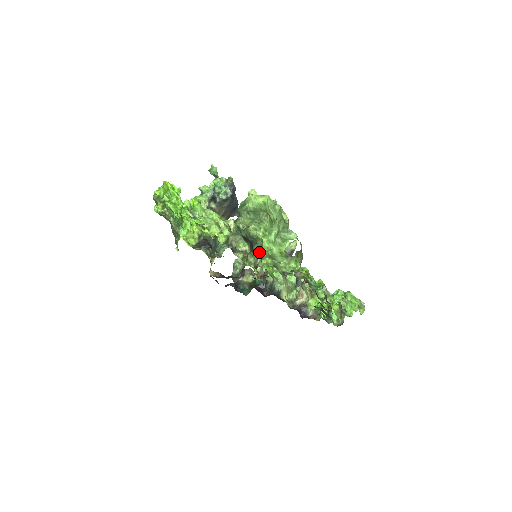
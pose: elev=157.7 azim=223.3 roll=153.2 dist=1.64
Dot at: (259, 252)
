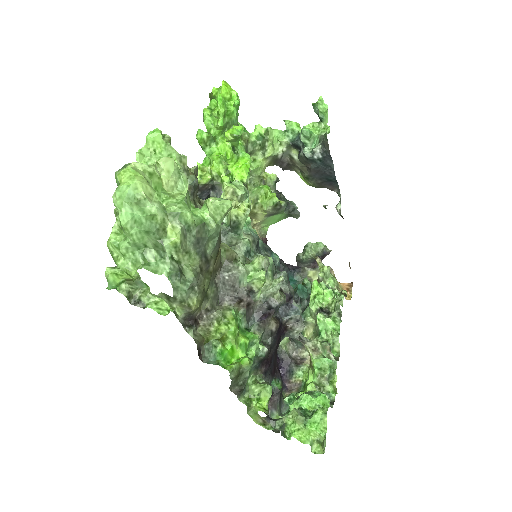
Dot at: occluded
